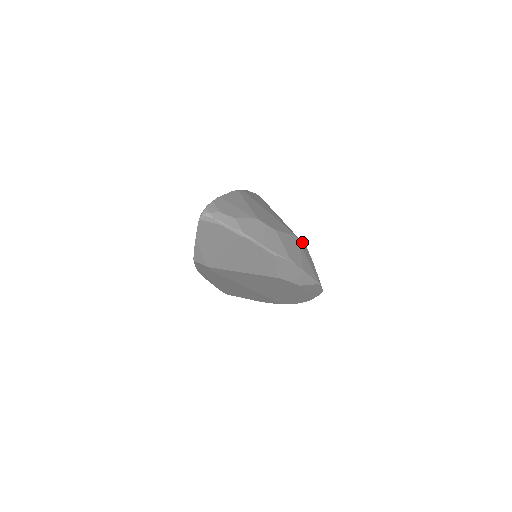
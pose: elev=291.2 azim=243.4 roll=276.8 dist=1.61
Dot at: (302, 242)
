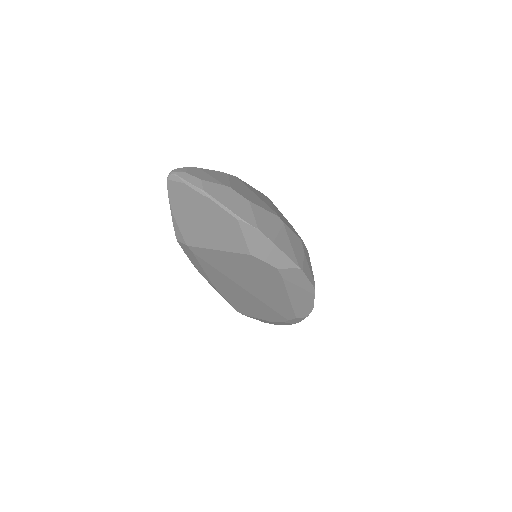
Dot at: occluded
